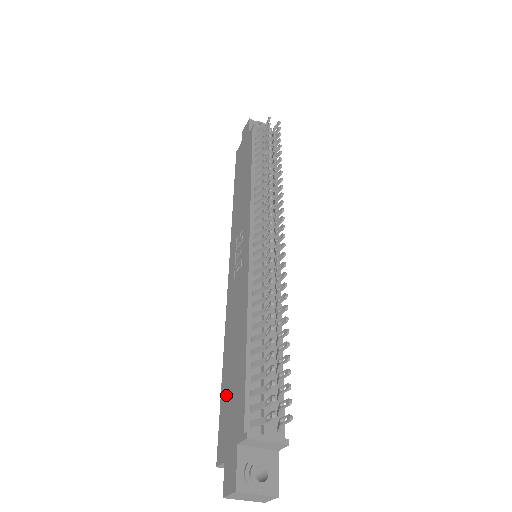
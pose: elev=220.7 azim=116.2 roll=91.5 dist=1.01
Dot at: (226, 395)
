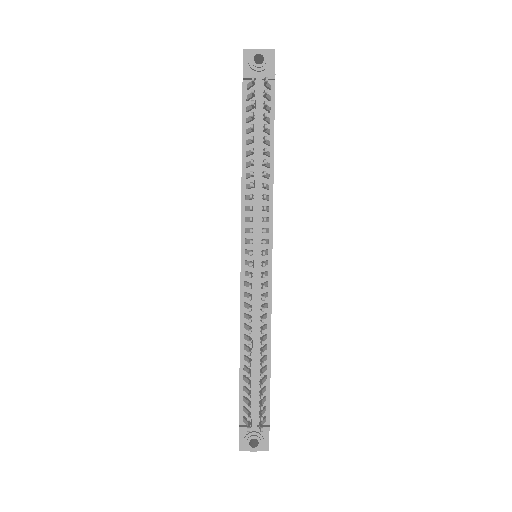
Dot at: occluded
